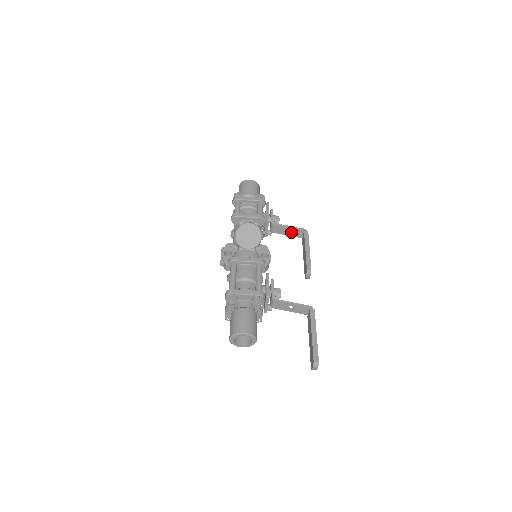
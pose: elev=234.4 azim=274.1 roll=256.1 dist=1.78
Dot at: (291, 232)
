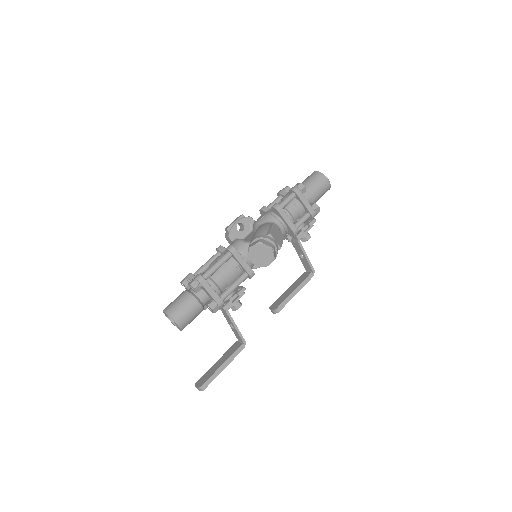
Dot at: (304, 259)
